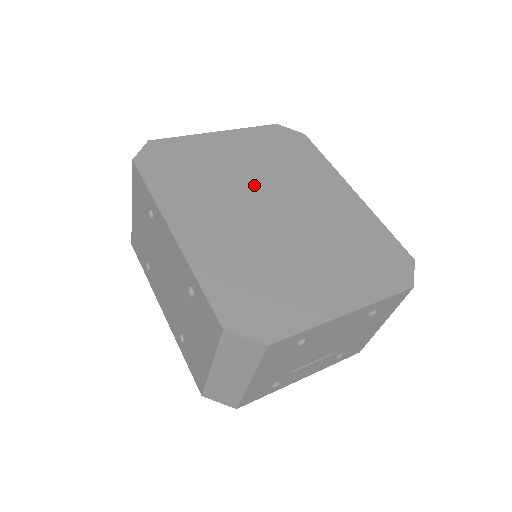
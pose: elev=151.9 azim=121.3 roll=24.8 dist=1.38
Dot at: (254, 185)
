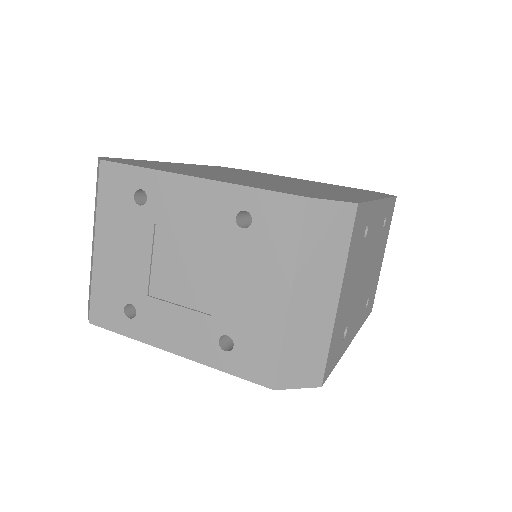
Dot at: (280, 179)
